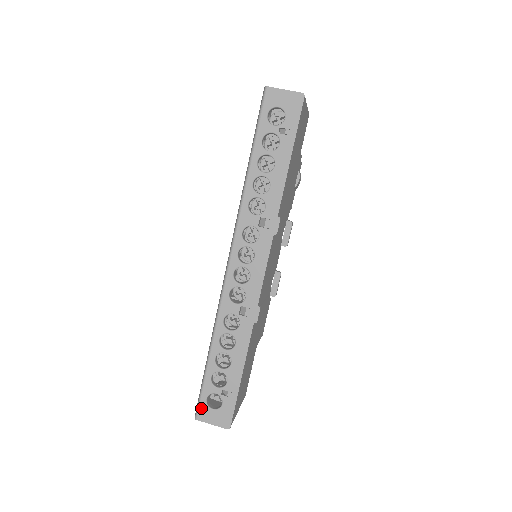
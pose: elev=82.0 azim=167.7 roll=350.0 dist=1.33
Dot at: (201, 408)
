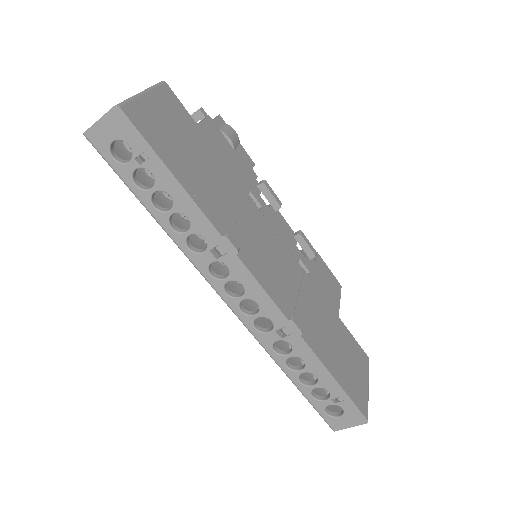
Dot at: (329, 422)
